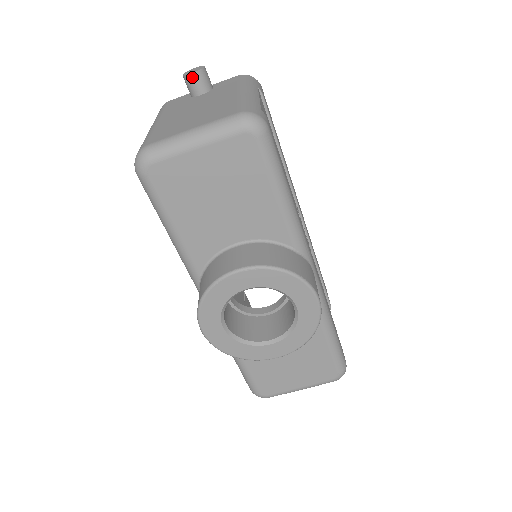
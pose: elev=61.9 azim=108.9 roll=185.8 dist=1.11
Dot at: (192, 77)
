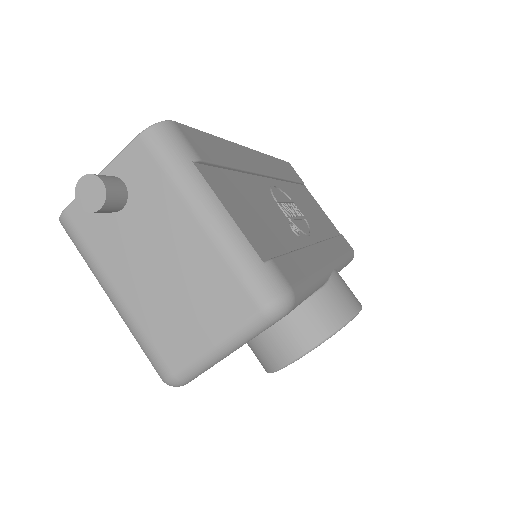
Dot at: (102, 210)
